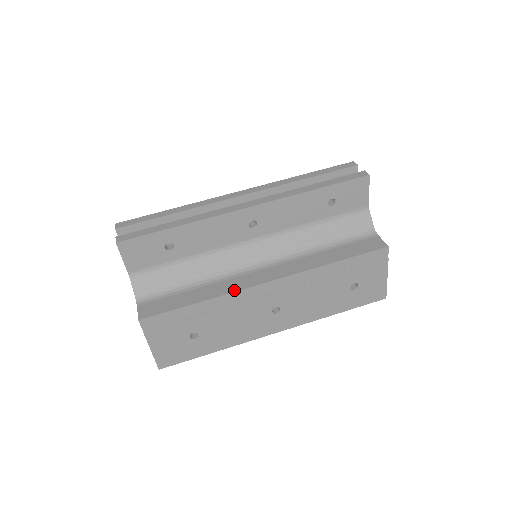
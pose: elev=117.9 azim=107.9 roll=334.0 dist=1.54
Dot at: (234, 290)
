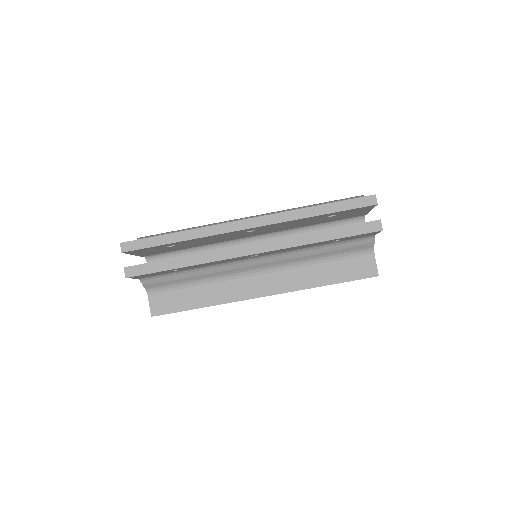
Dot at: (232, 300)
